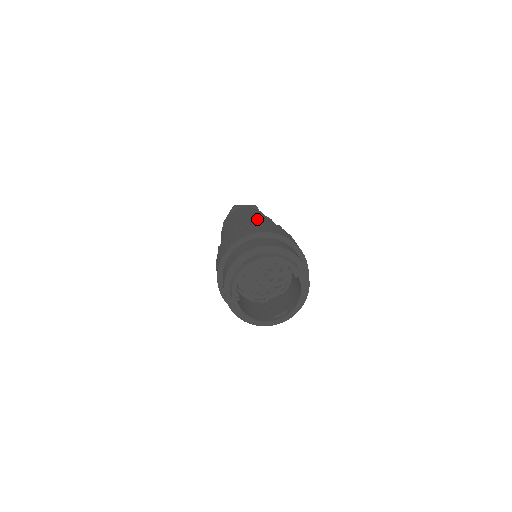
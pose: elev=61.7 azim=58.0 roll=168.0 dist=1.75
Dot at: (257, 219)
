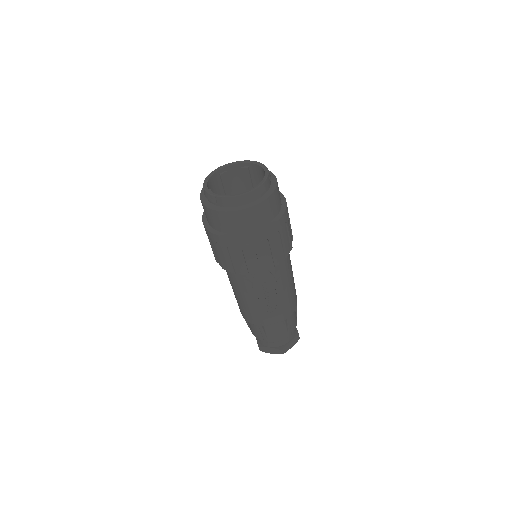
Dot at: occluded
